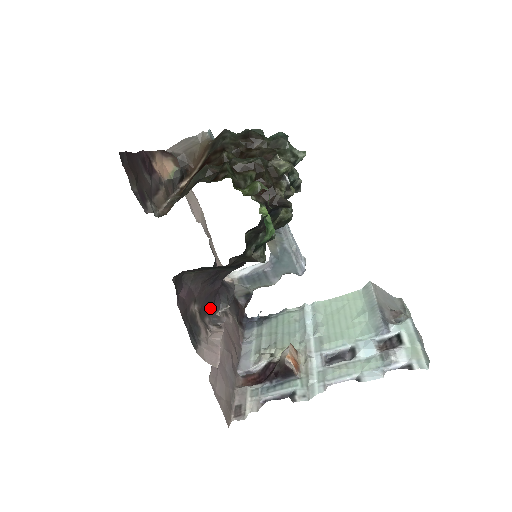
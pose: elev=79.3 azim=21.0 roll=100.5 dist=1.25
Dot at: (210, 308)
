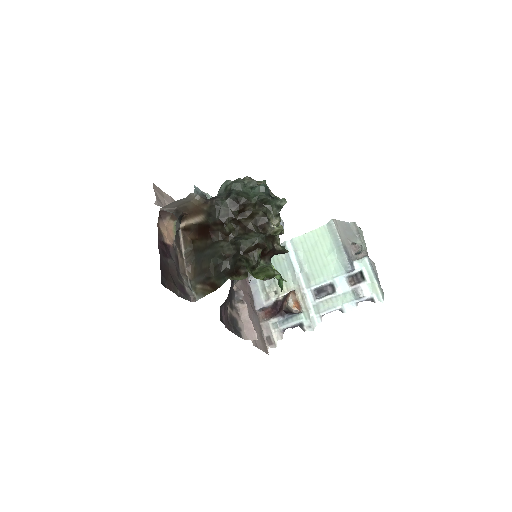
Dot at: (232, 293)
